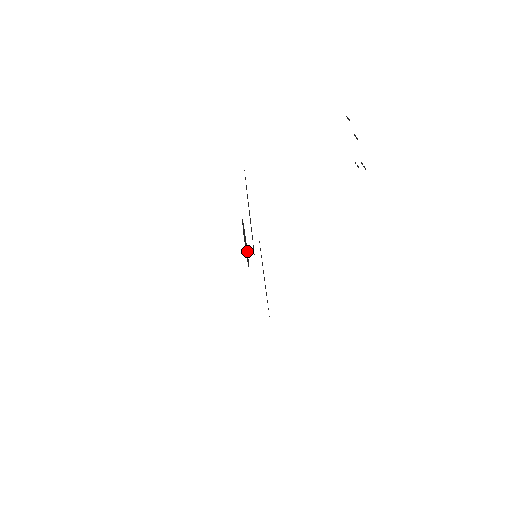
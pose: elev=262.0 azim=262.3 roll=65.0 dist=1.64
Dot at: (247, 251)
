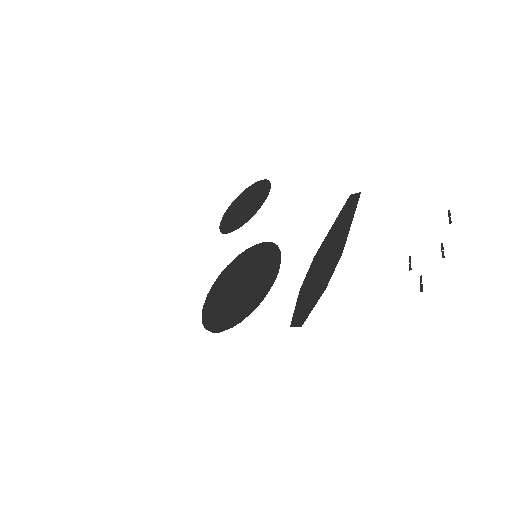
Dot at: (234, 205)
